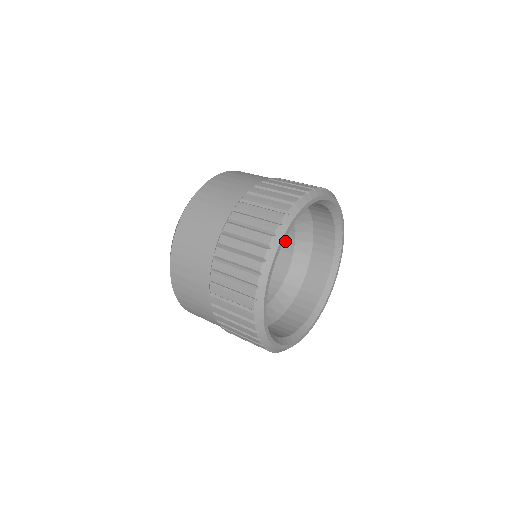
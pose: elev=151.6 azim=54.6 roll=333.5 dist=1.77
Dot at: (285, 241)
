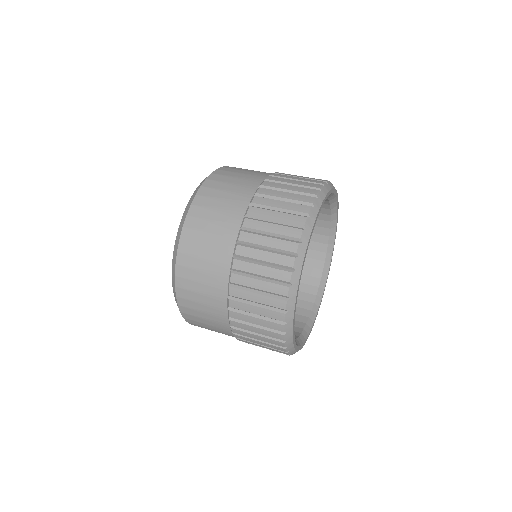
Dot at: occluded
